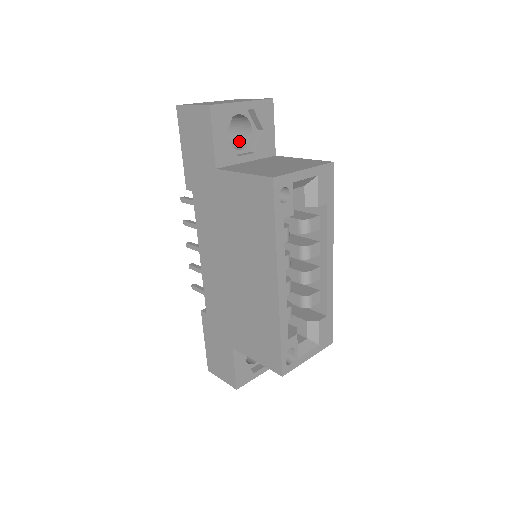
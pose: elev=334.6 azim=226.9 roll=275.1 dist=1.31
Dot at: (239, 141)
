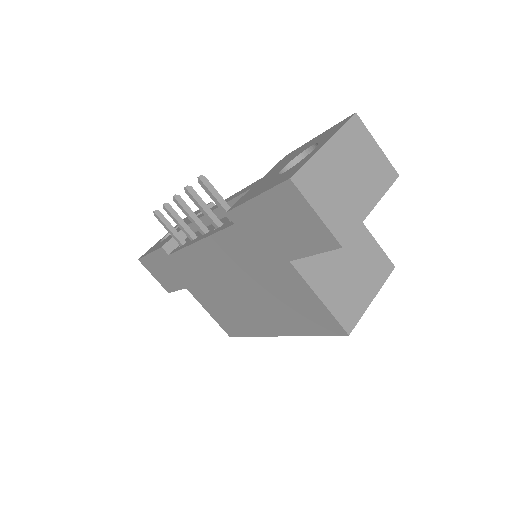
Dot at: occluded
